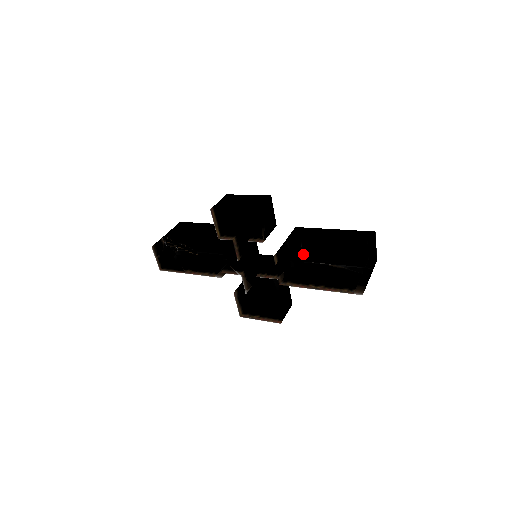
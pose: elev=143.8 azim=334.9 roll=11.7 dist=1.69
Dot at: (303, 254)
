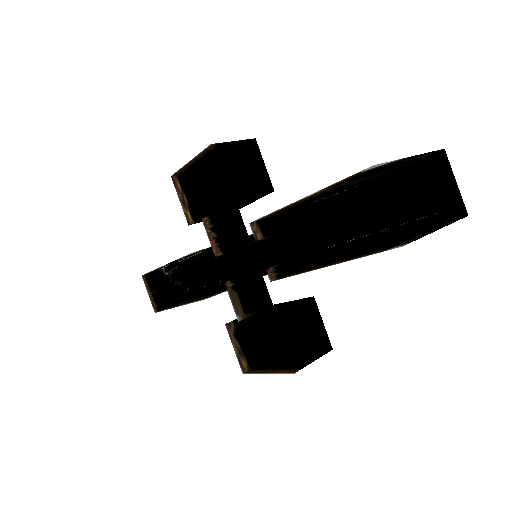
Dot at: occluded
